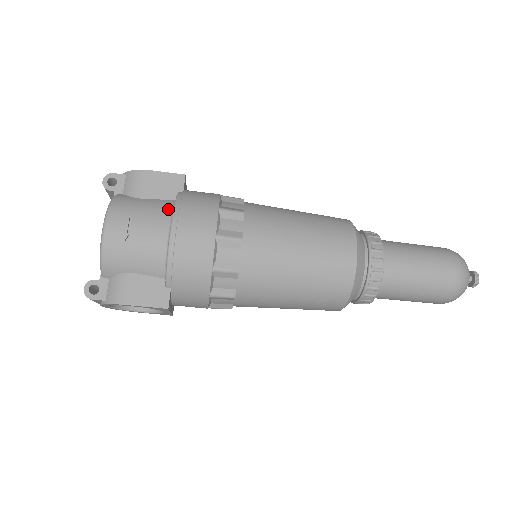
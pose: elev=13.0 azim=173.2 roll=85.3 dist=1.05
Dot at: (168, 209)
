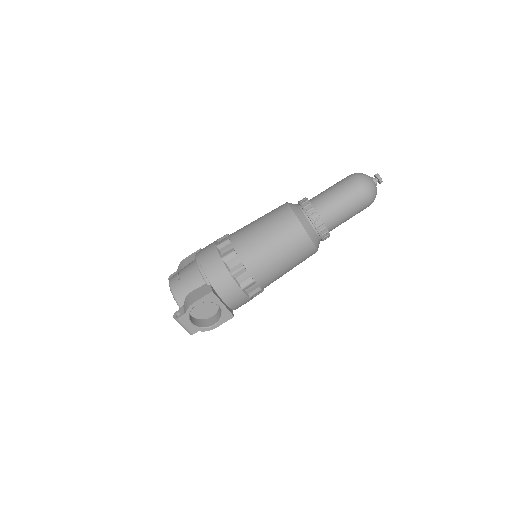
Dot at: occluded
